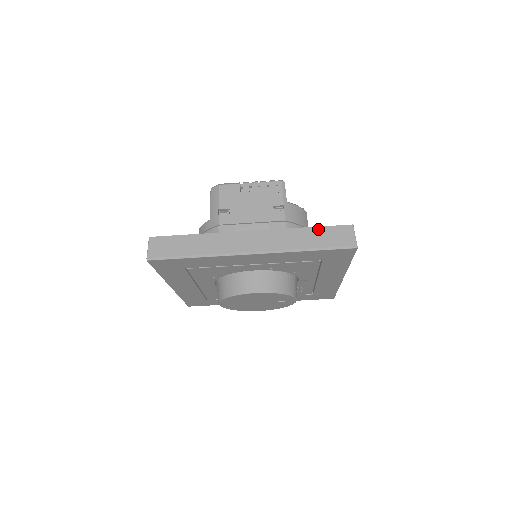
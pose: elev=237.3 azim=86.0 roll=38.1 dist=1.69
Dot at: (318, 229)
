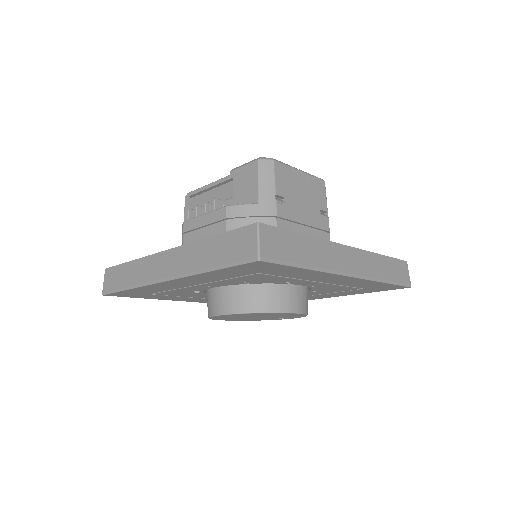
Dot at: (390, 259)
